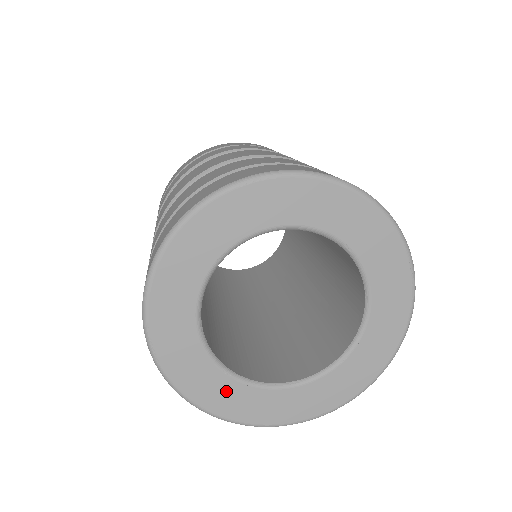
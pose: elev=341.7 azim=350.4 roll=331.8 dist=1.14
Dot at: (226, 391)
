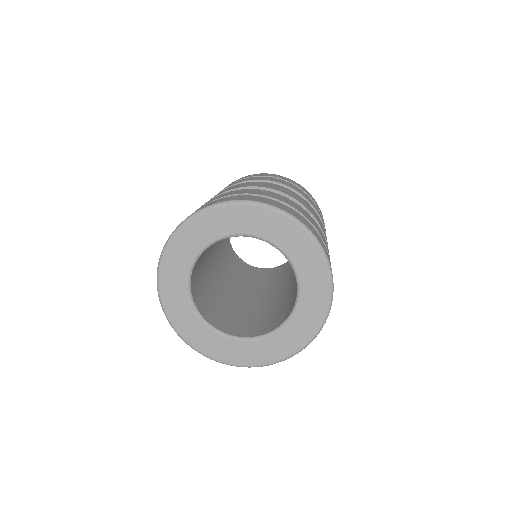
Dot at: (187, 317)
